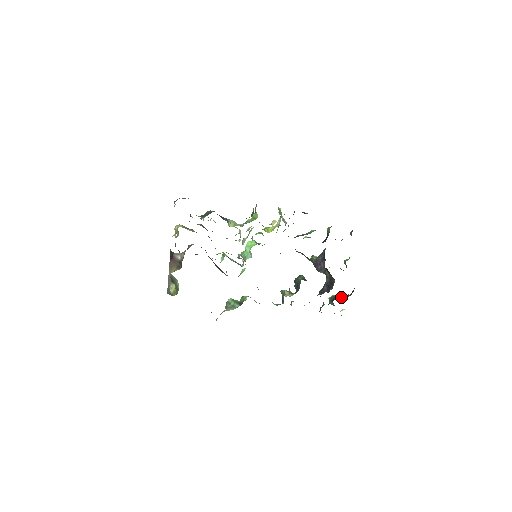
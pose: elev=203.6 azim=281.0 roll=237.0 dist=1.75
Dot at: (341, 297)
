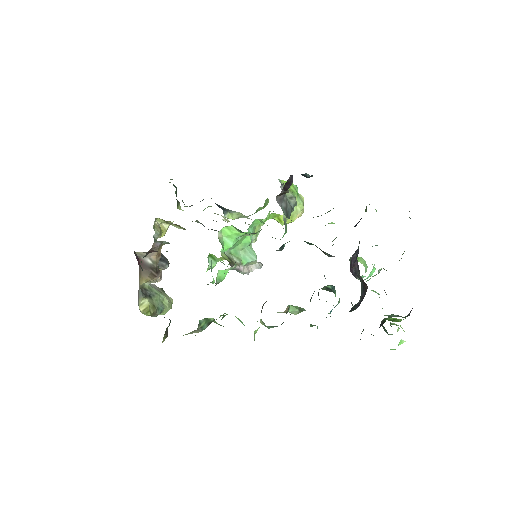
Dot at: (399, 320)
